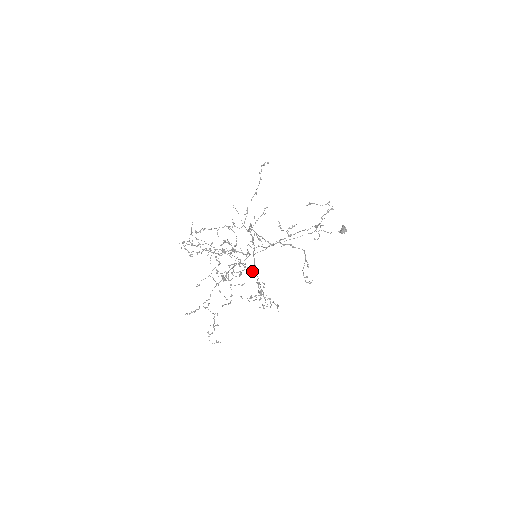
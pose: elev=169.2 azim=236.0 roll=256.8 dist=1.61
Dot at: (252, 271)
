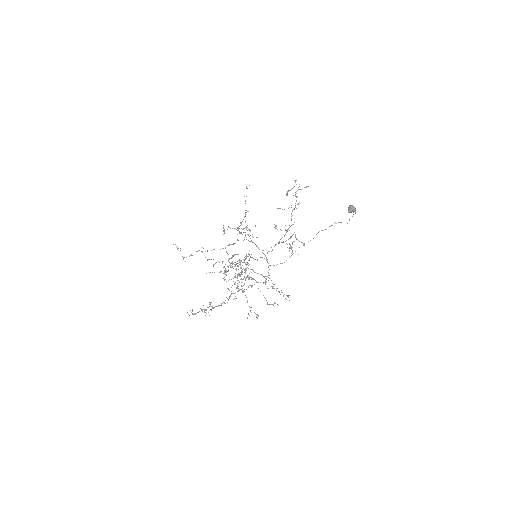
Dot at: (266, 276)
